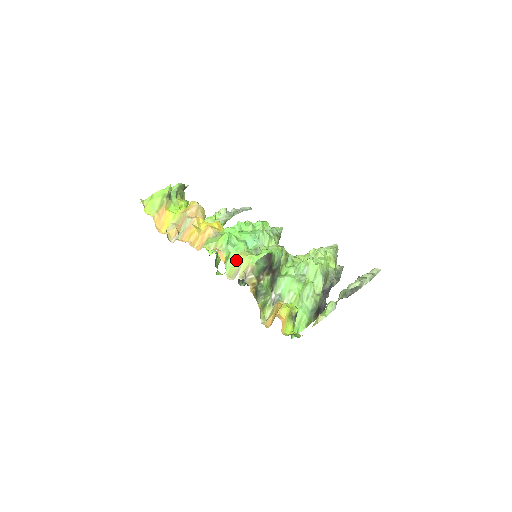
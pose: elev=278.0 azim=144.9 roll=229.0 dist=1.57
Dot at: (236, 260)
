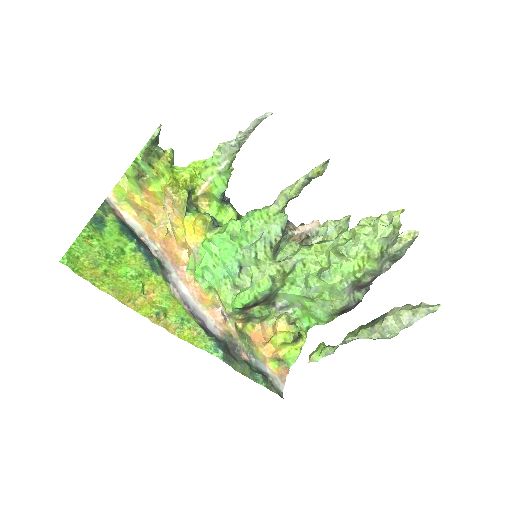
Dot at: occluded
